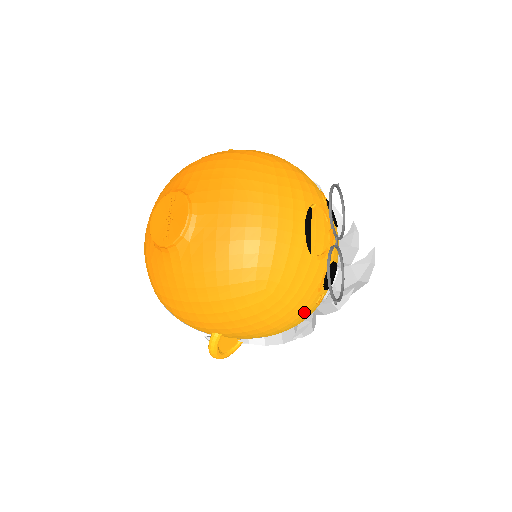
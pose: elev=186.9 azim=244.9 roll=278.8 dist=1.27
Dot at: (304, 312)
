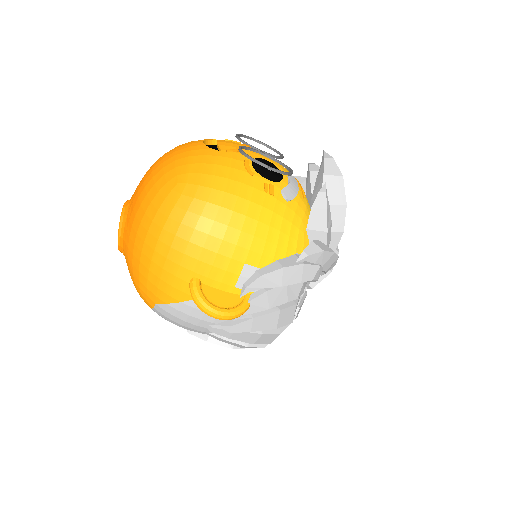
Dot at: (252, 200)
